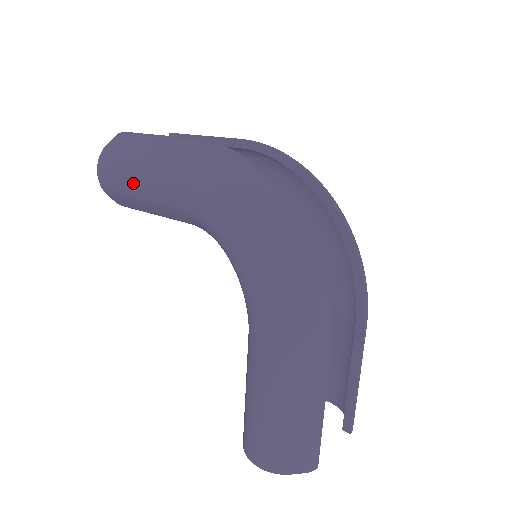
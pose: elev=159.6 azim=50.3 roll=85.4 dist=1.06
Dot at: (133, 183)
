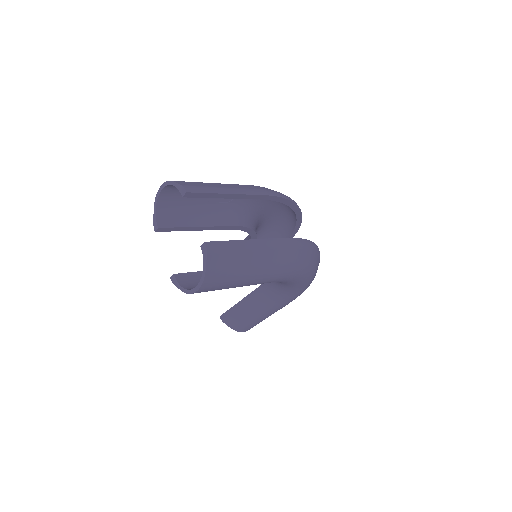
Dot at: occluded
